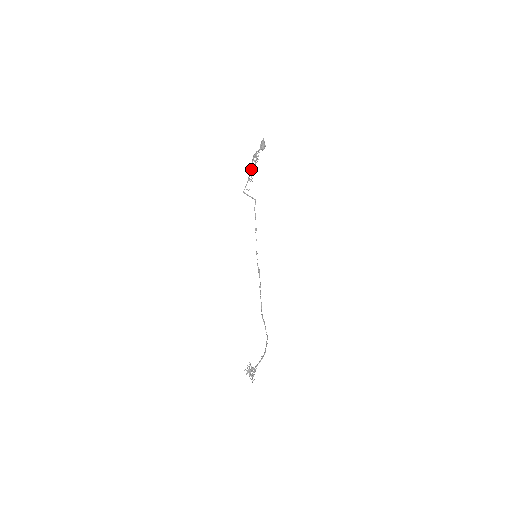
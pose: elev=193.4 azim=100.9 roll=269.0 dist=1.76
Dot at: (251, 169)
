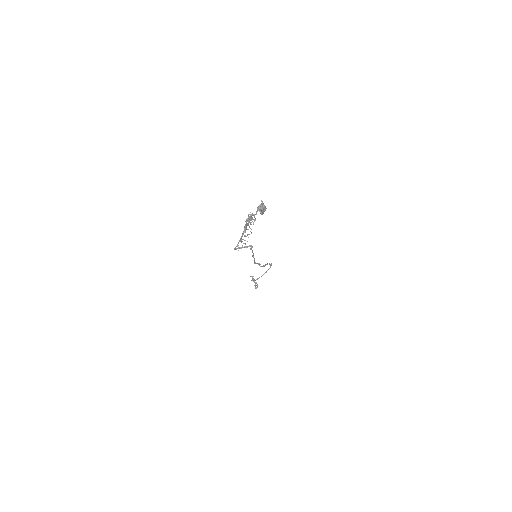
Dot at: (244, 232)
